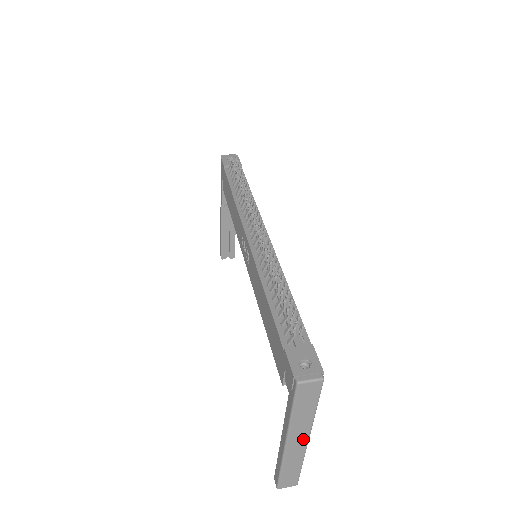
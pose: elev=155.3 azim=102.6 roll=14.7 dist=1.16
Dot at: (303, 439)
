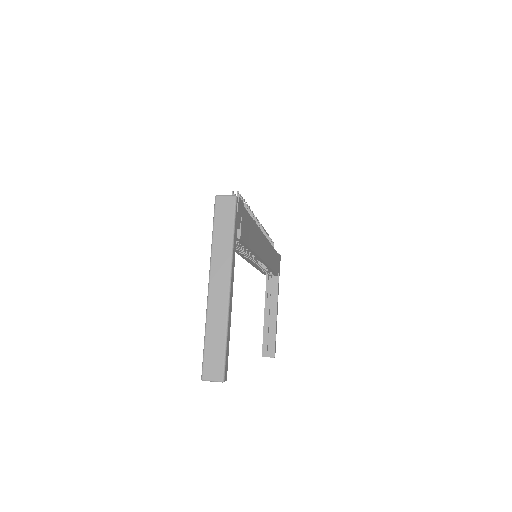
Dot at: (224, 282)
